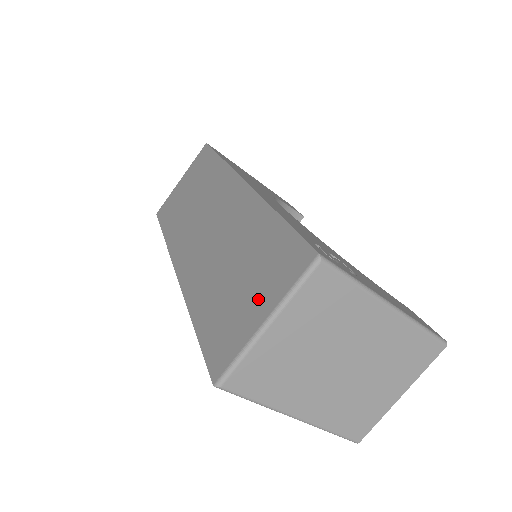
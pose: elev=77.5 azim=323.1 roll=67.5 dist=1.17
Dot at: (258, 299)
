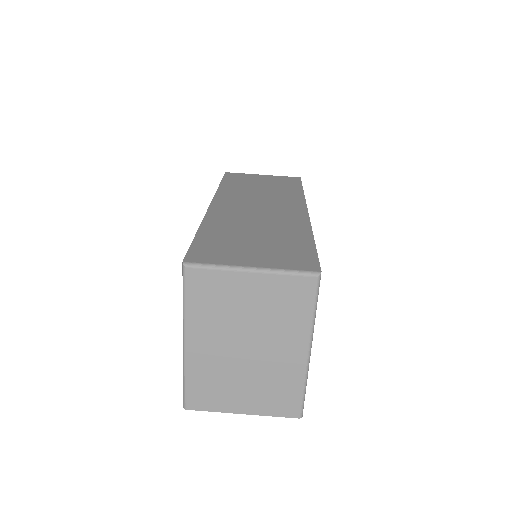
Dot at: (259, 256)
